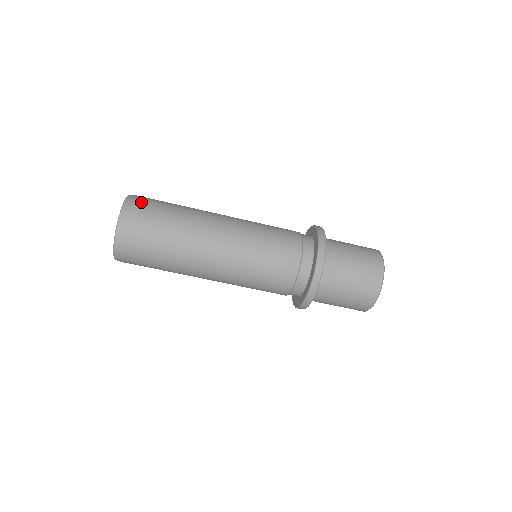
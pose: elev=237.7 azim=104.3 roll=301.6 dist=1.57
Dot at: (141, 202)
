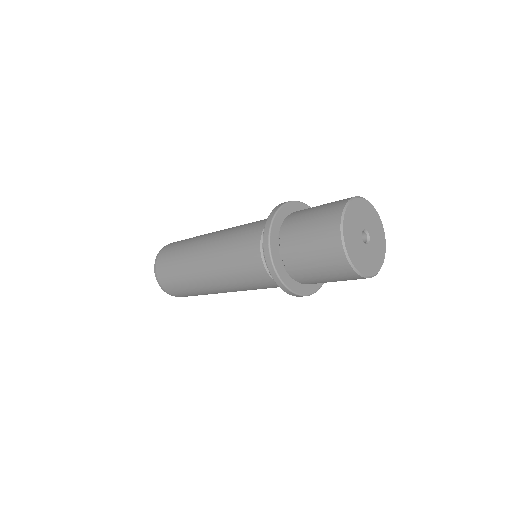
Dot at: (172, 292)
